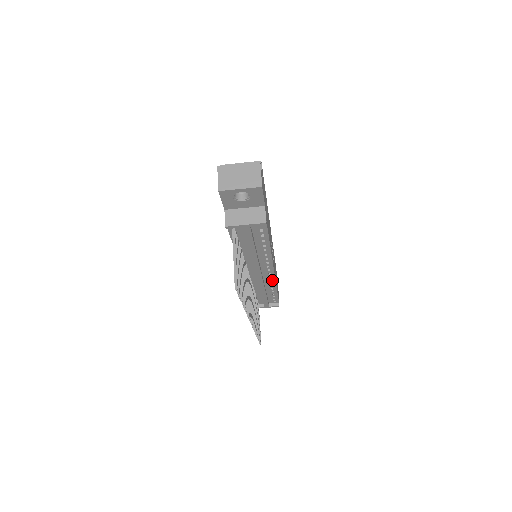
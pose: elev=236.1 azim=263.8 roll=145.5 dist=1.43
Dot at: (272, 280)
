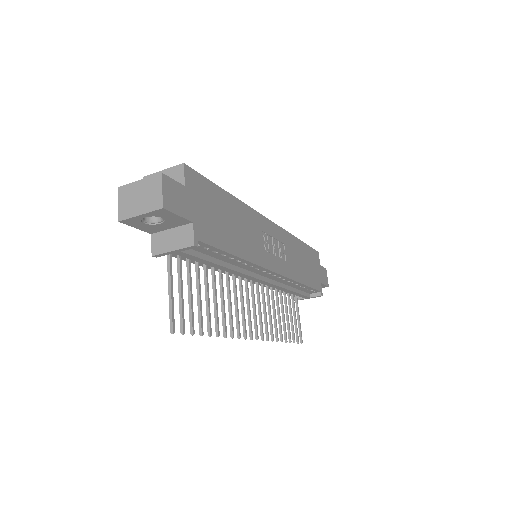
Dot at: (285, 279)
